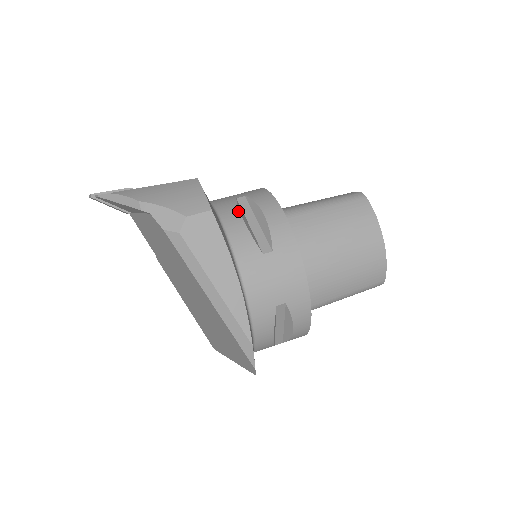
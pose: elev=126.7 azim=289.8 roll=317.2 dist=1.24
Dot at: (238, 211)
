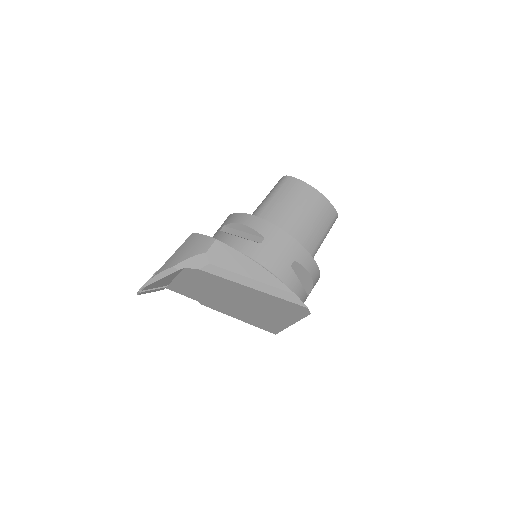
Dot at: (228, 234)
